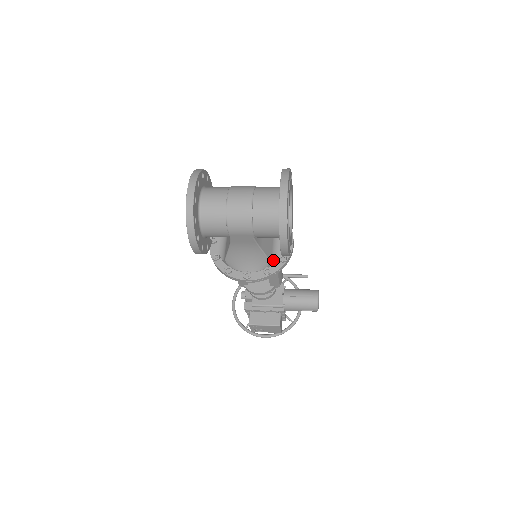
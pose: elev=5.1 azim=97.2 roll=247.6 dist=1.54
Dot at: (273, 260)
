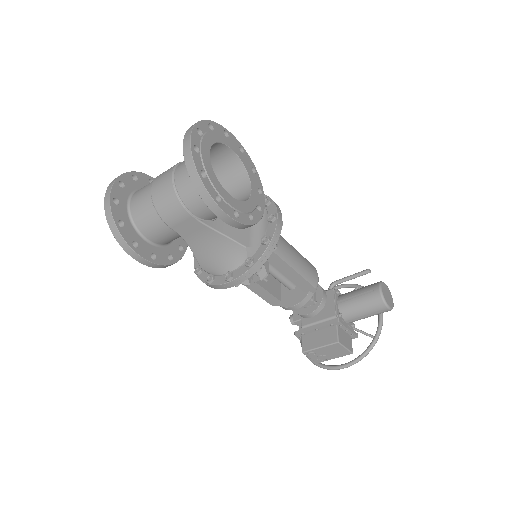
Dot at: (252, 246)
